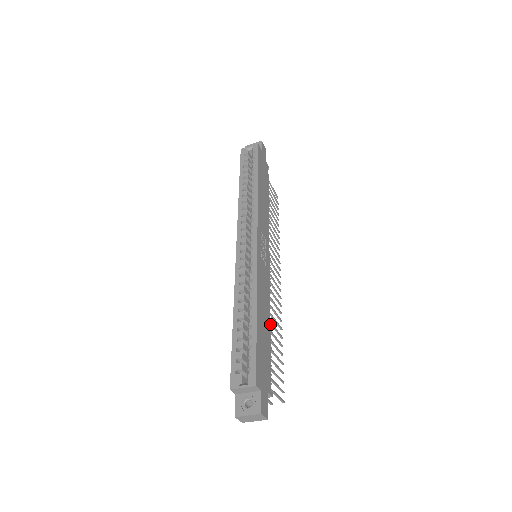
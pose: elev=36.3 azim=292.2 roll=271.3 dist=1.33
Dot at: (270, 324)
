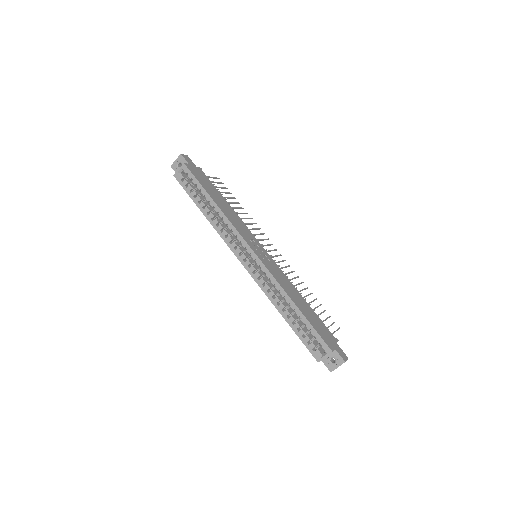
Dot at: occluded
